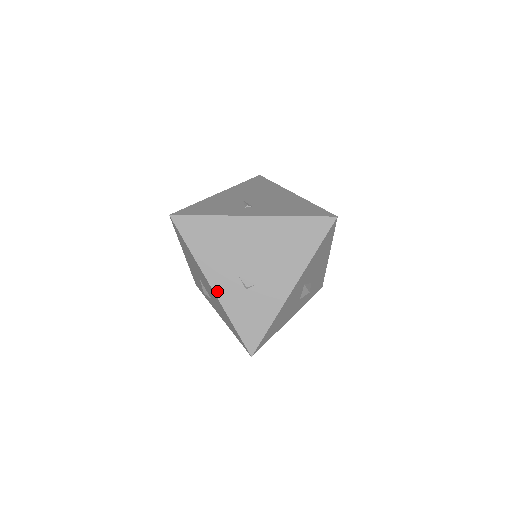
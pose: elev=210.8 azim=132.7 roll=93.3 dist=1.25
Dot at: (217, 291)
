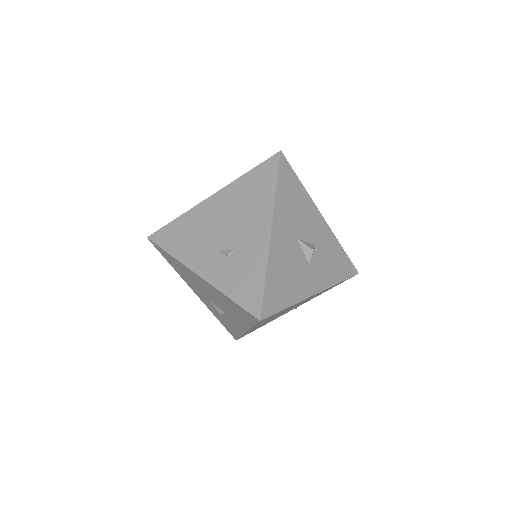
Dot at: (204, 275)
